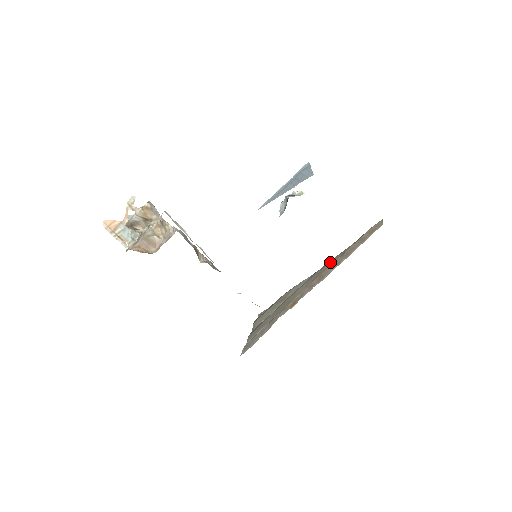
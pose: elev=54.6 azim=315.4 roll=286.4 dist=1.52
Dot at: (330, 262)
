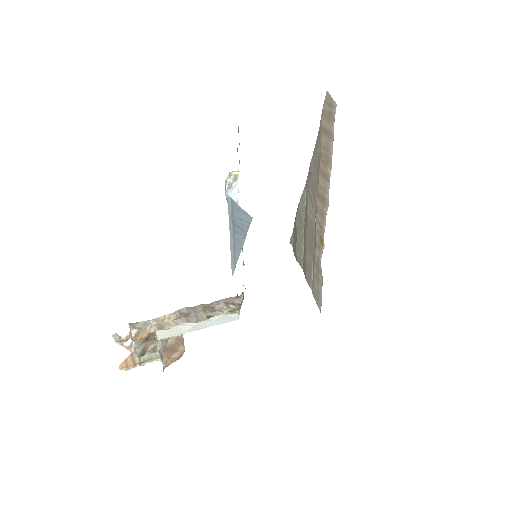
Dot at: (312, 167)
